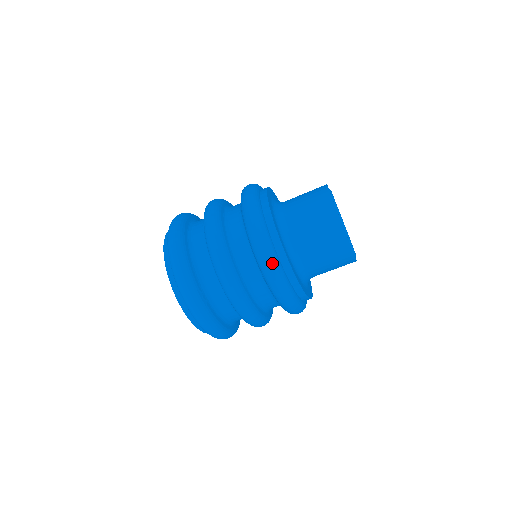
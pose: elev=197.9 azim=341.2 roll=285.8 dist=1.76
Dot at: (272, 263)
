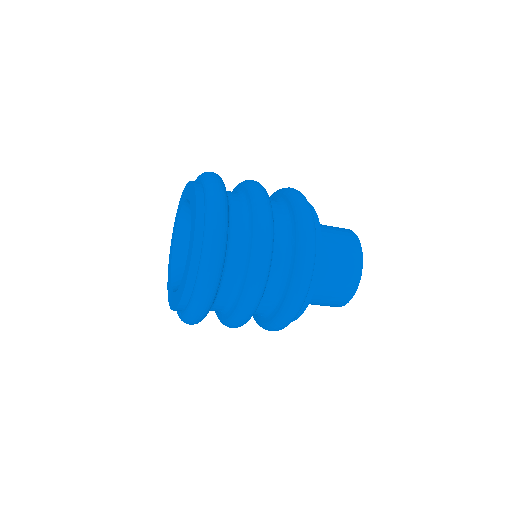
Dot at: (313, 225)
